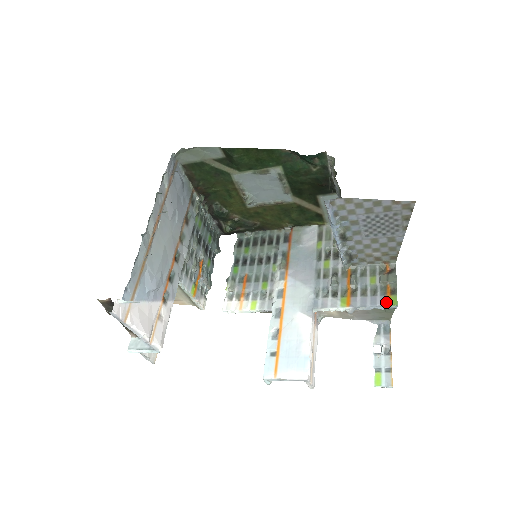
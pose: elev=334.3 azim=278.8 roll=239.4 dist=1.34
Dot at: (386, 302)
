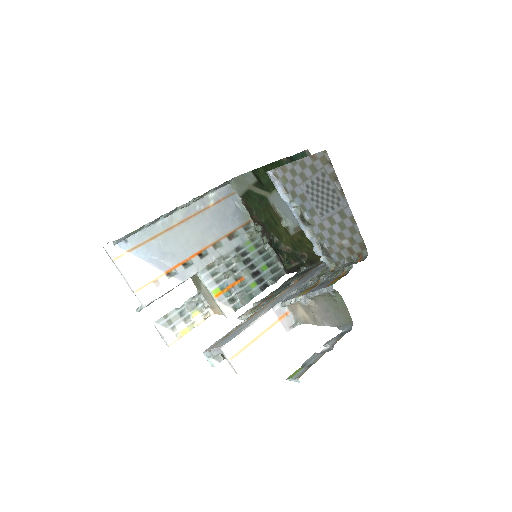
Dot at: (328, 284)
